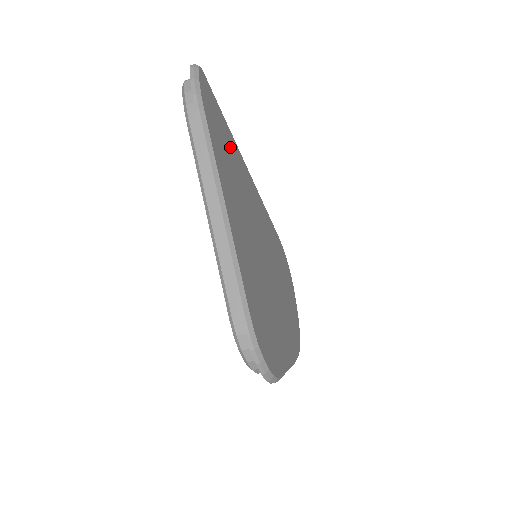
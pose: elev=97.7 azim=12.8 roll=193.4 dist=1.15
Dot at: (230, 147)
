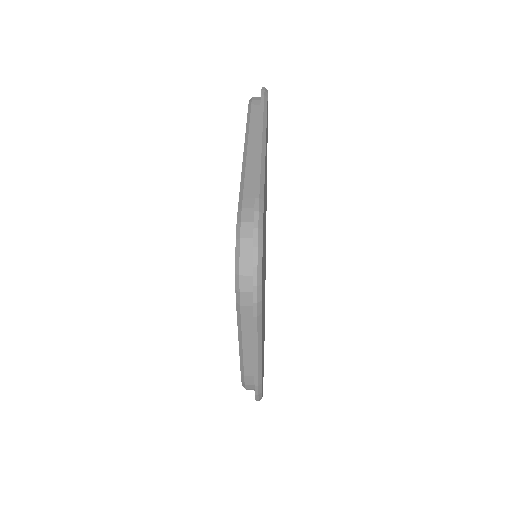
Dot at: occluded
